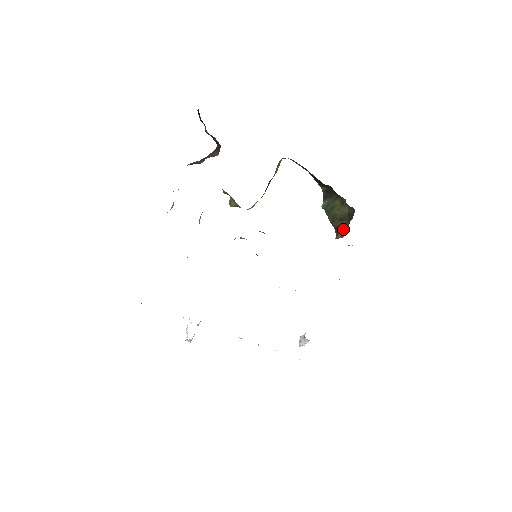
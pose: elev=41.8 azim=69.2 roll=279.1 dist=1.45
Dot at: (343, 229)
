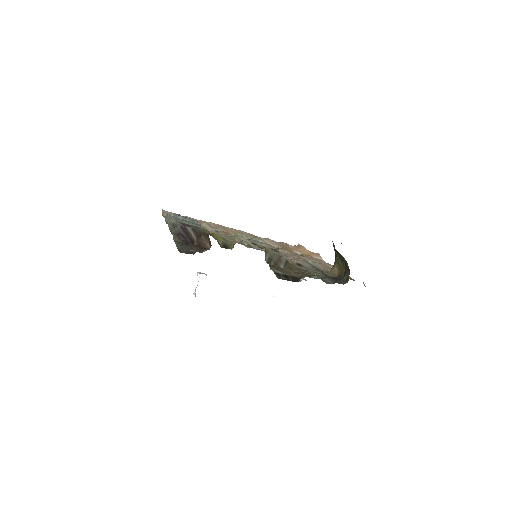
Dot at: (340, 265)
